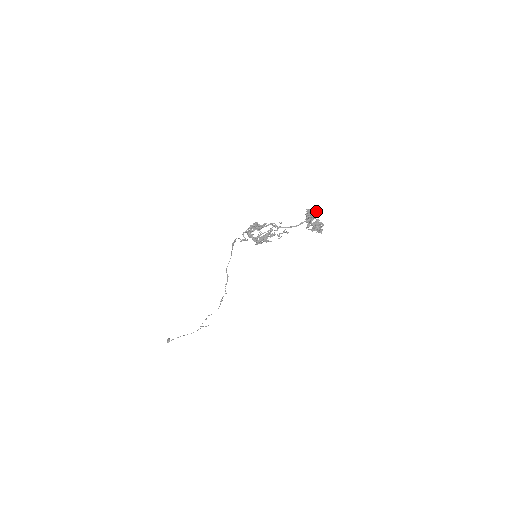
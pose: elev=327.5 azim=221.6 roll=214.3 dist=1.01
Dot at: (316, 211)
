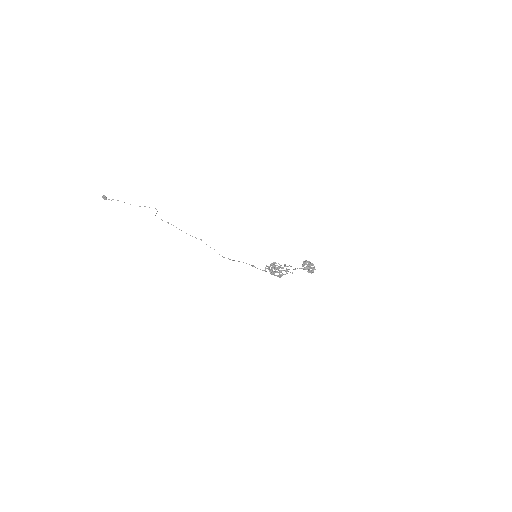
Dot at: occluded
